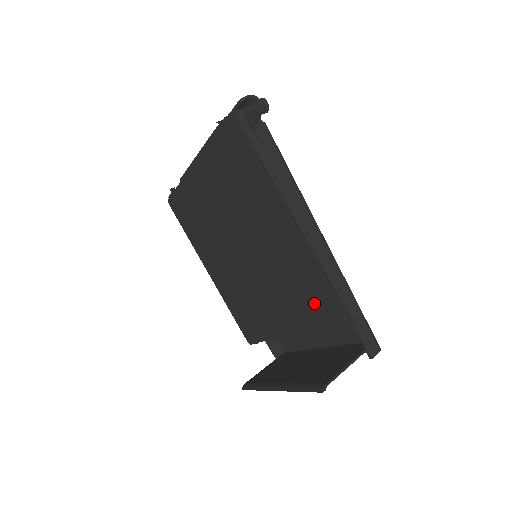
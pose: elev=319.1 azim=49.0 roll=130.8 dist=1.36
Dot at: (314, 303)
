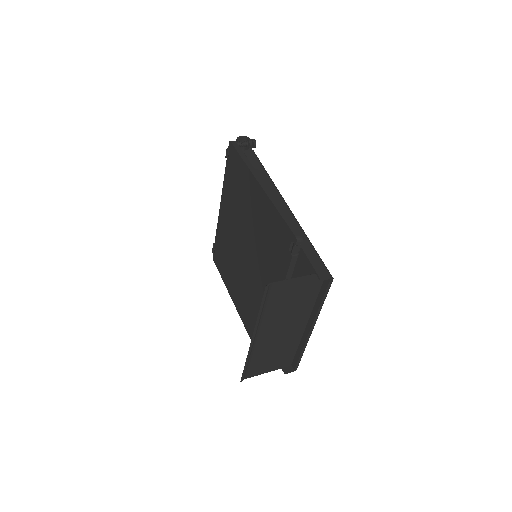
Dot at: (279, 250)
